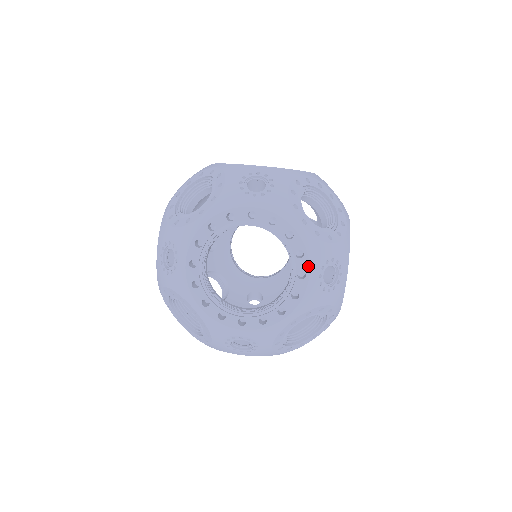
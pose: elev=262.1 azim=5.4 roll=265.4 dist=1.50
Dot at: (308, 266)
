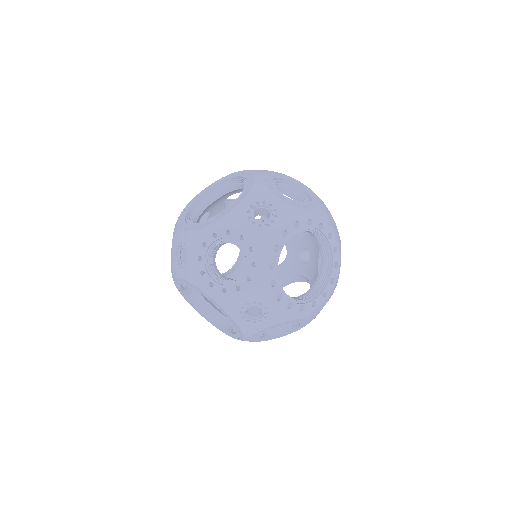
Dot at: (331, 292)
